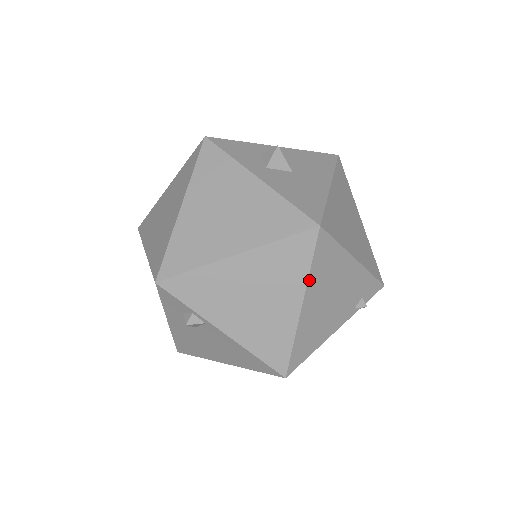
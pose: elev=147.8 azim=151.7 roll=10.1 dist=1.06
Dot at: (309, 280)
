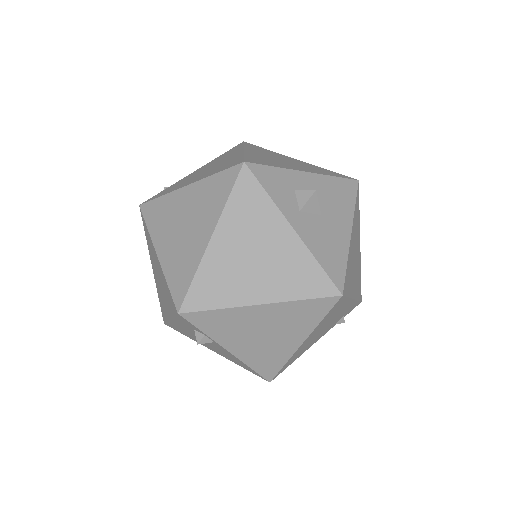
Dot at: (316, 327)
